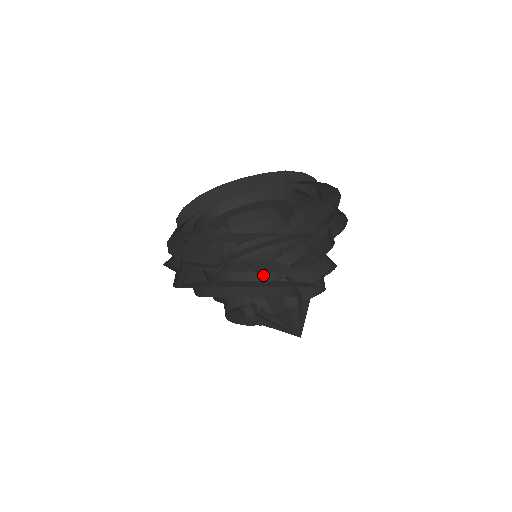
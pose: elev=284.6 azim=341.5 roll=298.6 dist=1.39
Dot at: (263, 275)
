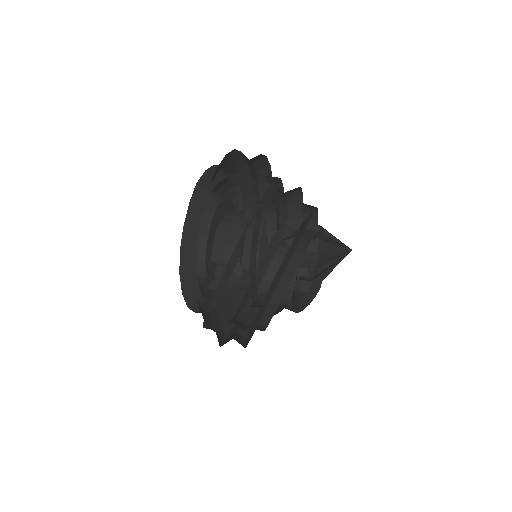
Dot at: (277, 257)
